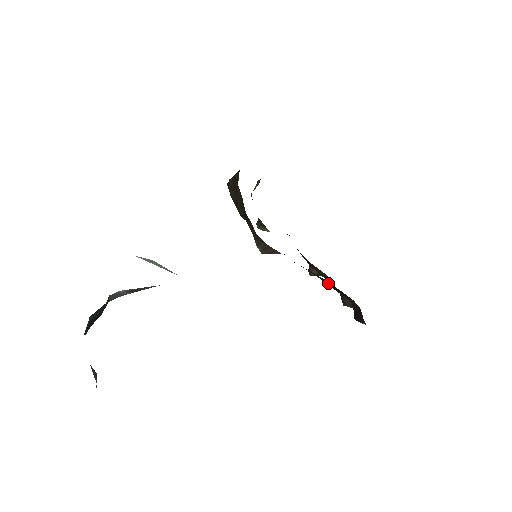
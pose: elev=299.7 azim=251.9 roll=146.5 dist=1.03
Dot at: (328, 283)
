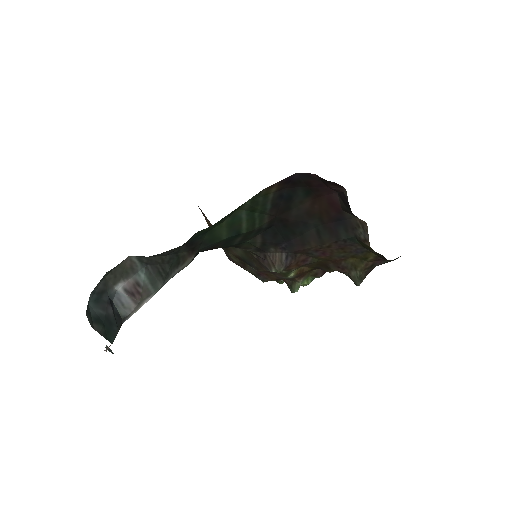
Dot at: (331, 232)
